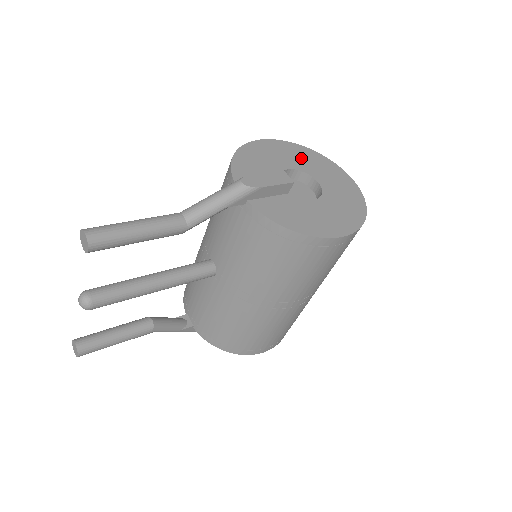
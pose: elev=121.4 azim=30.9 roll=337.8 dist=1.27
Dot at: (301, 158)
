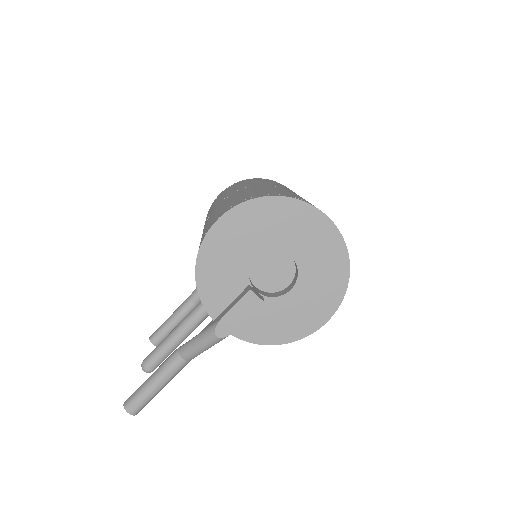
Dot at: (266, 225)
